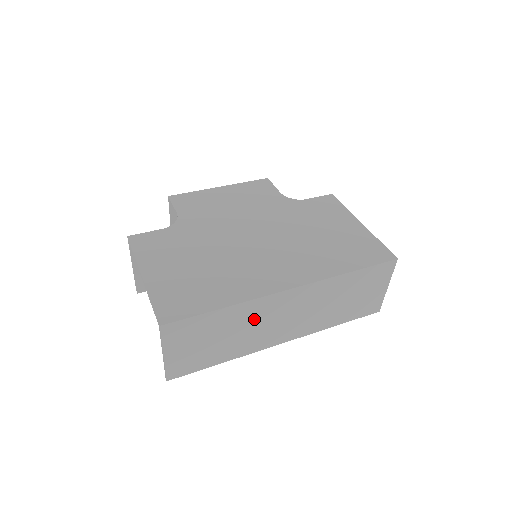
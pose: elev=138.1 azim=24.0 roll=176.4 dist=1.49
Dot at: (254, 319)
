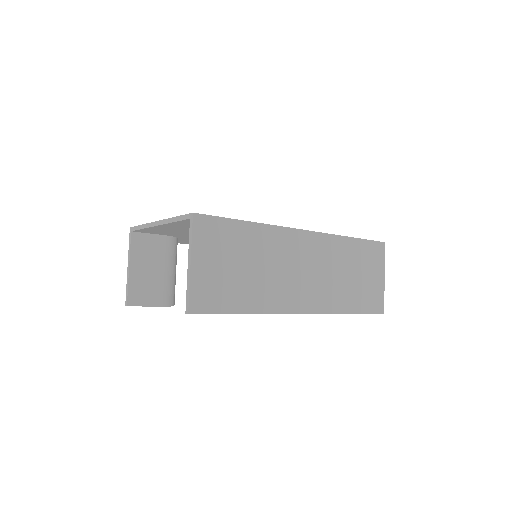
Dot at: (276, 256)
